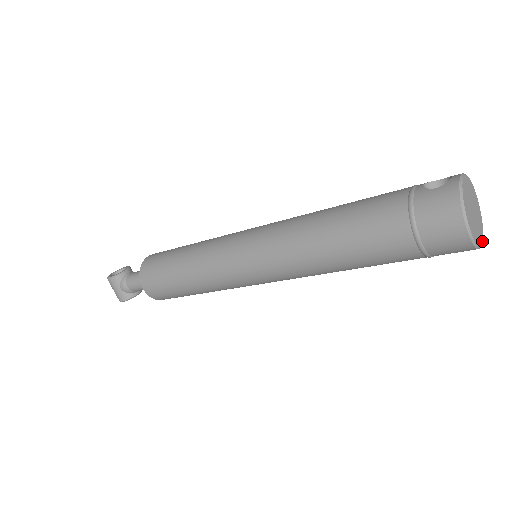
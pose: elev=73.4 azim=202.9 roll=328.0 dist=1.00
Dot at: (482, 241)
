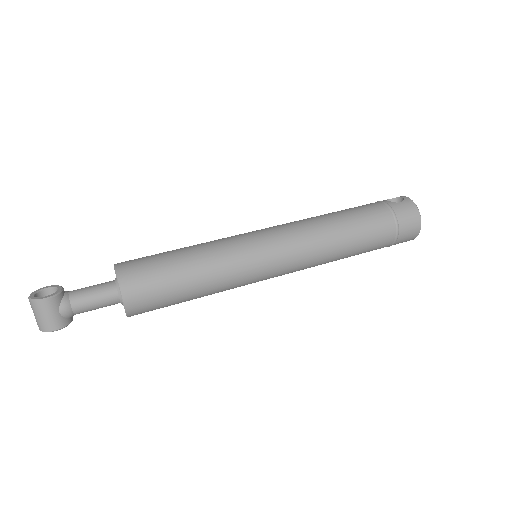
Dot at: occluded
